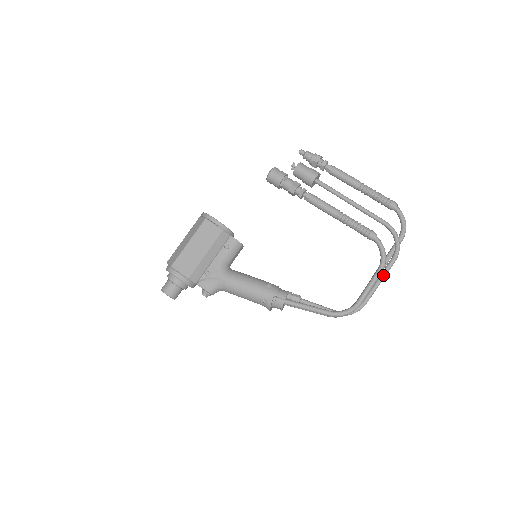
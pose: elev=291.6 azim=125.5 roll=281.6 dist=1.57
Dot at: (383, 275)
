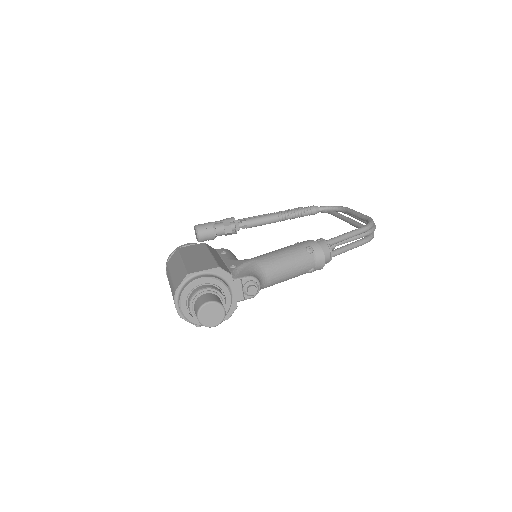
Dot at: occluded
